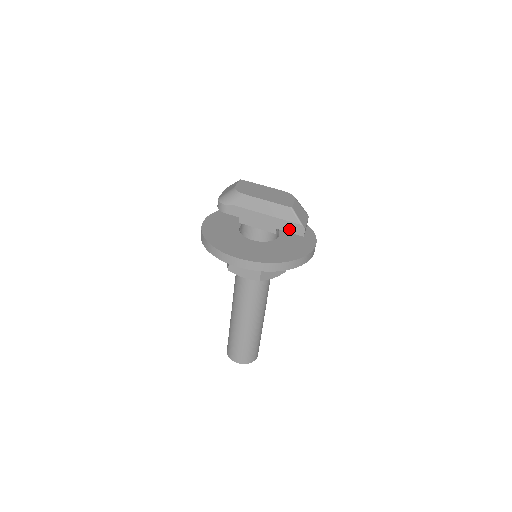
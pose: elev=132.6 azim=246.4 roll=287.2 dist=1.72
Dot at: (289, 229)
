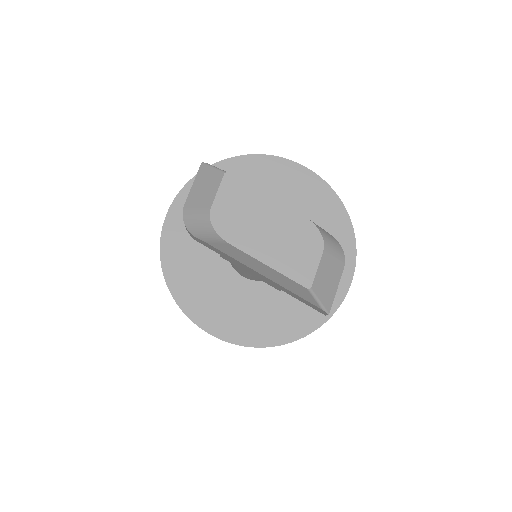
Dot at: (302, 301)
